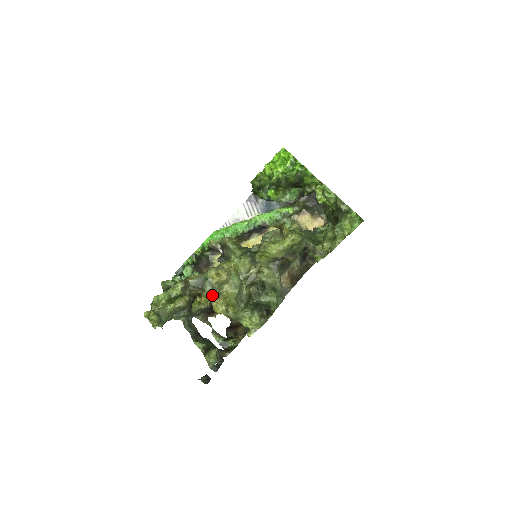
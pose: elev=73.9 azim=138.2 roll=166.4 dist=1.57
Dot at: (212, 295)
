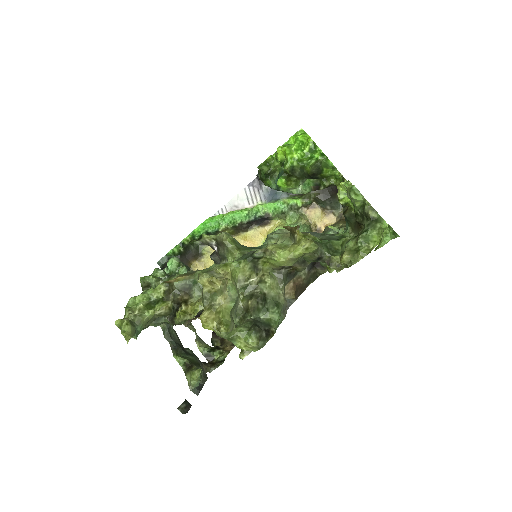
Dot at: (201, 304)
